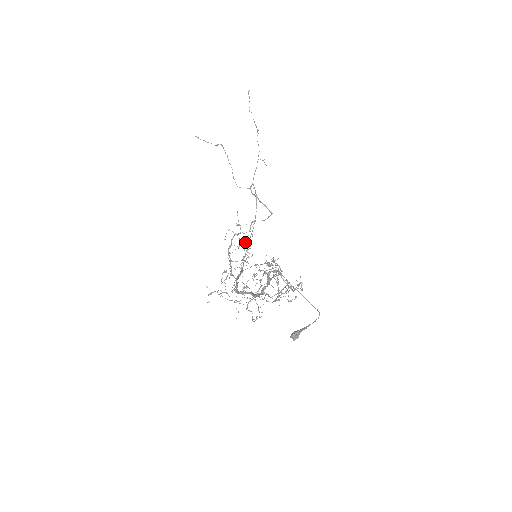
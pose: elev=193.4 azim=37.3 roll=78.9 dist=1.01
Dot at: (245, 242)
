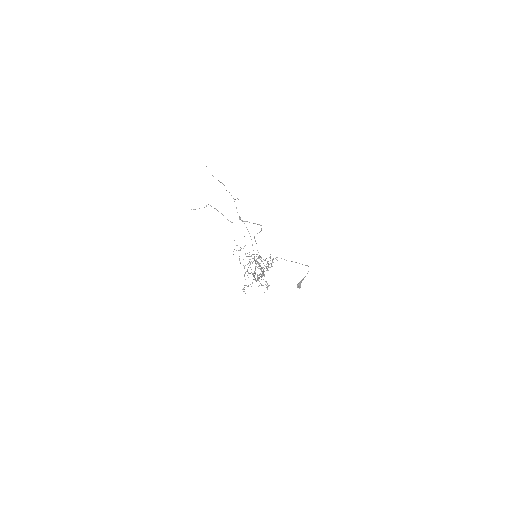
Dot at: occluded
